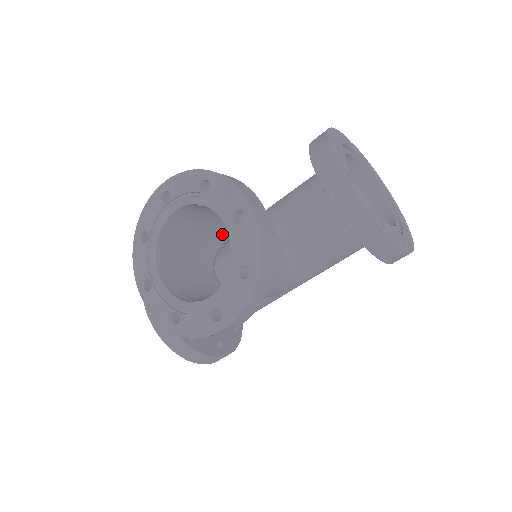
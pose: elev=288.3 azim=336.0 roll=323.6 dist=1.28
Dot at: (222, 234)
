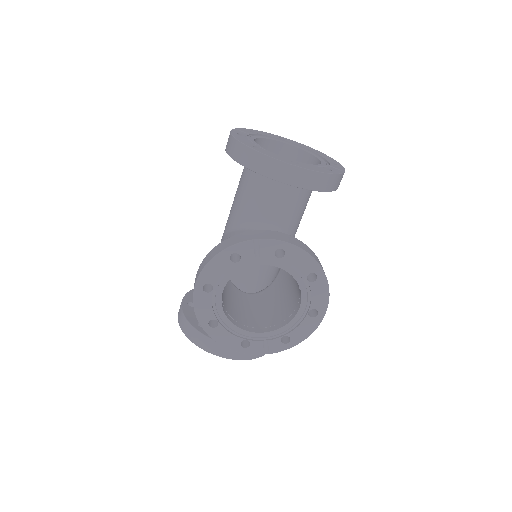
Dot at: occluded
